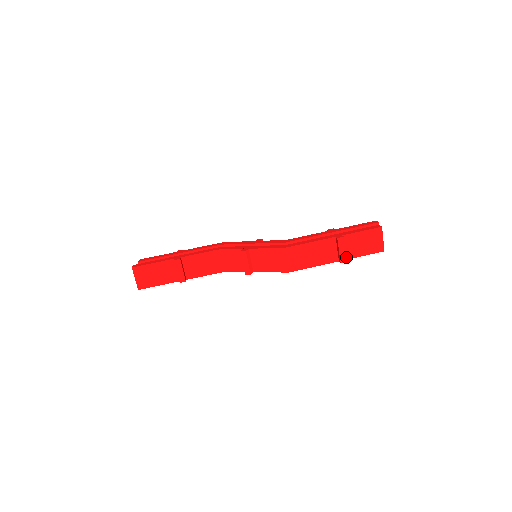
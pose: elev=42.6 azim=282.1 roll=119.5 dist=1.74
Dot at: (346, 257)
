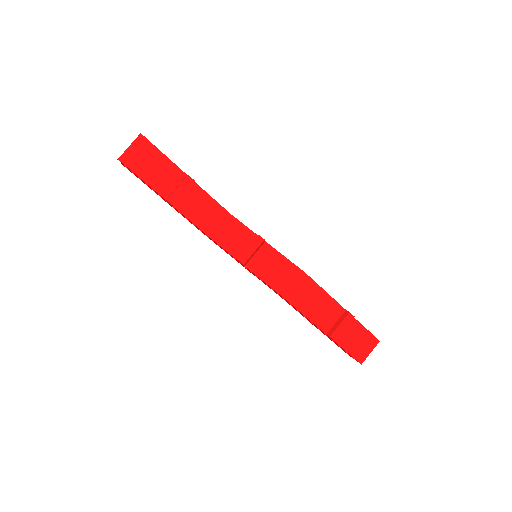
Dot at: (338, 336)
